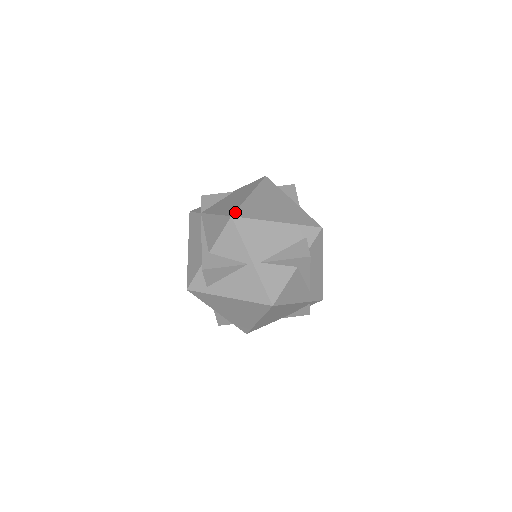
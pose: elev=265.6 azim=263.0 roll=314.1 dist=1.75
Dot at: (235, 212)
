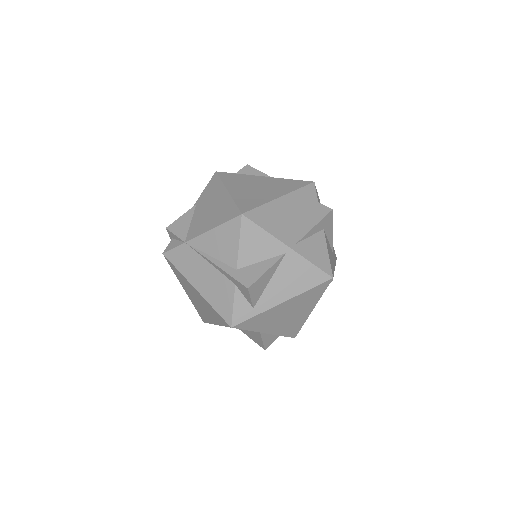
Dot at: (239, 209)
